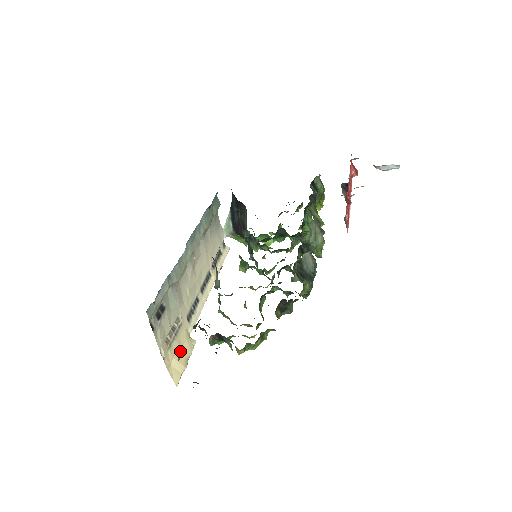
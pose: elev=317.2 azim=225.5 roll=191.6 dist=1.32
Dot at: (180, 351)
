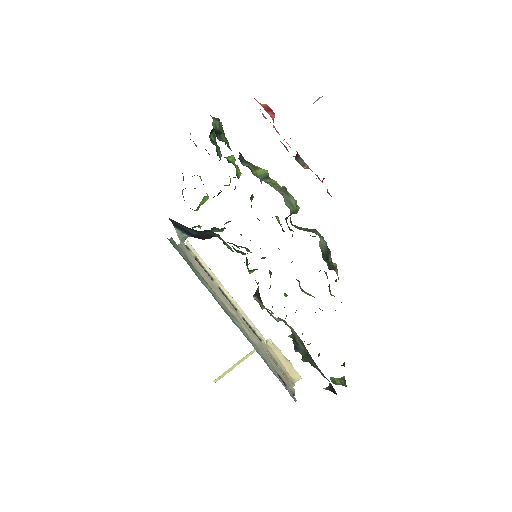
Dot at: (282, 362)
